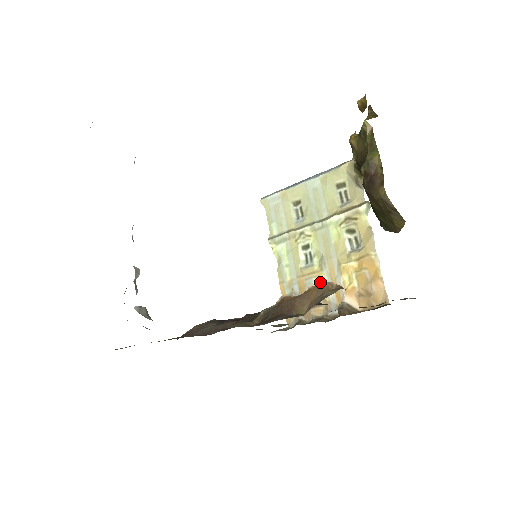
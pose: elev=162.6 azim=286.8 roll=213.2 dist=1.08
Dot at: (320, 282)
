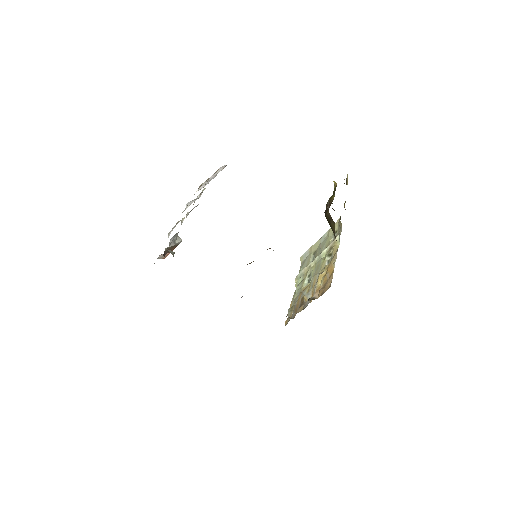
Dot at: (307, 291)
